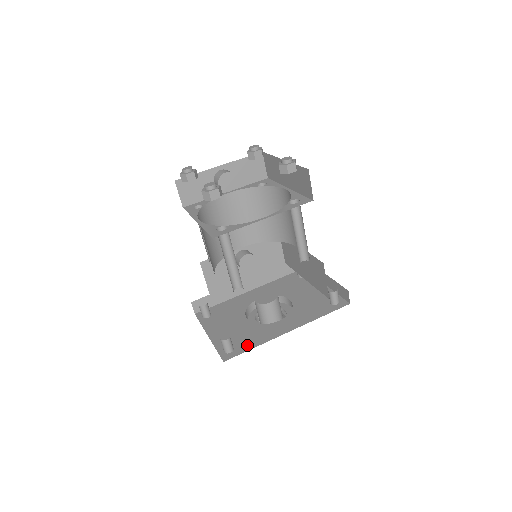
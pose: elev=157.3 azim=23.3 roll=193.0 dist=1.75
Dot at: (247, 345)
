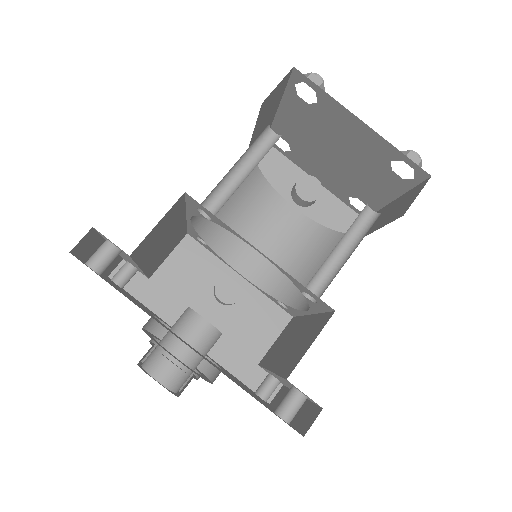
Dot at: occluded
